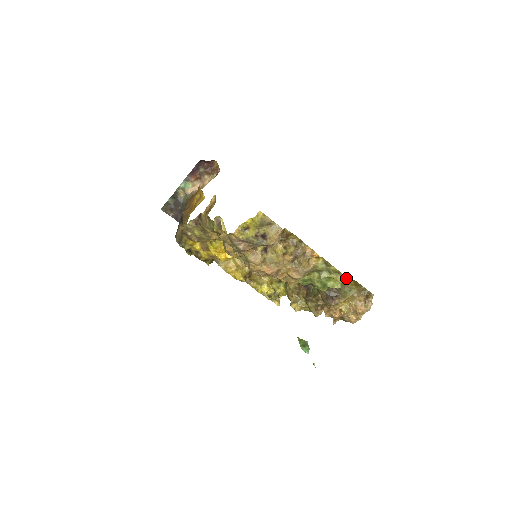
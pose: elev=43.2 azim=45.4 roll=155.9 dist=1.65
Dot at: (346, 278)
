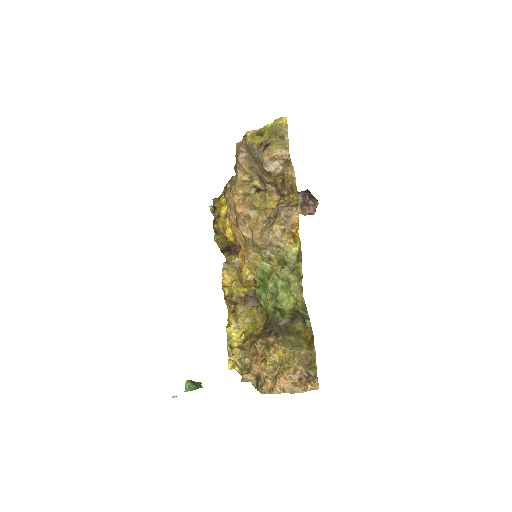
Dot at: (301, 288)
